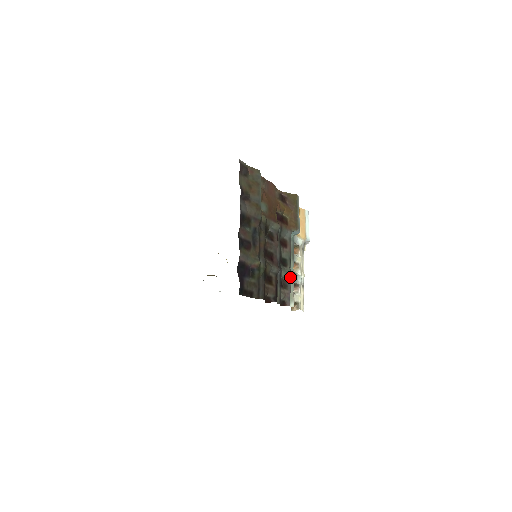
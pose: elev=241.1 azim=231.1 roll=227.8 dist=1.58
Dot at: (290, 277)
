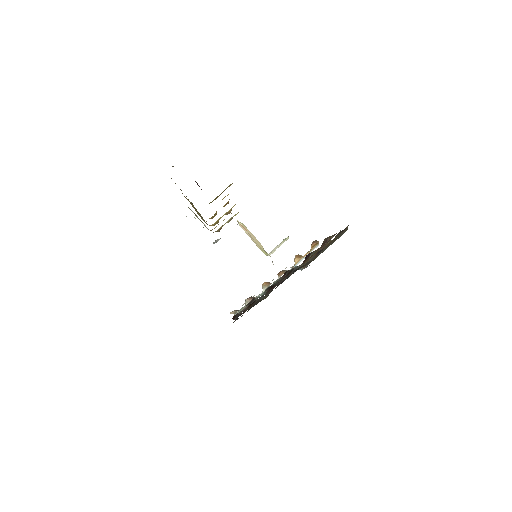
Dot at: occluded
